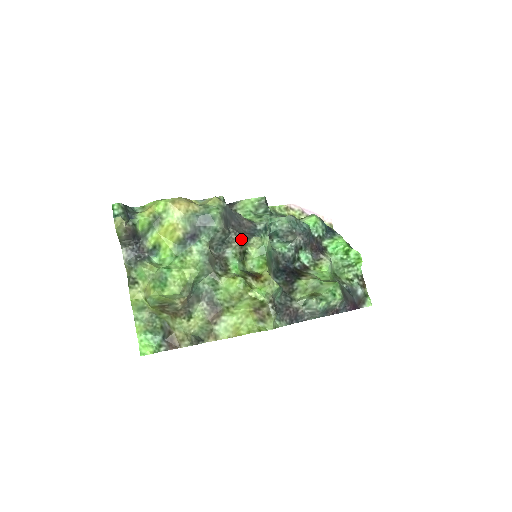
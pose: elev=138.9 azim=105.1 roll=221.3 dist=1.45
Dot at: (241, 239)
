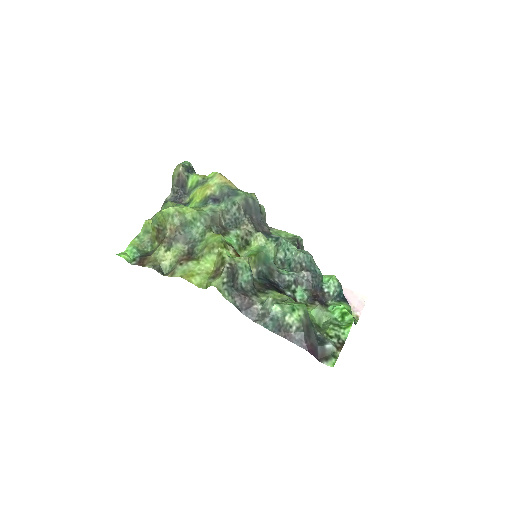
Dot at: (250, 226)
